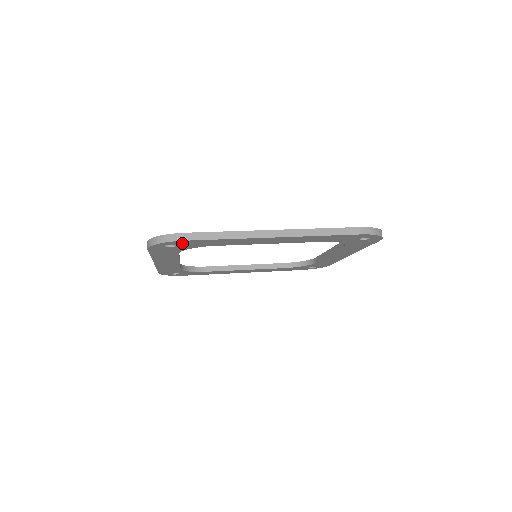
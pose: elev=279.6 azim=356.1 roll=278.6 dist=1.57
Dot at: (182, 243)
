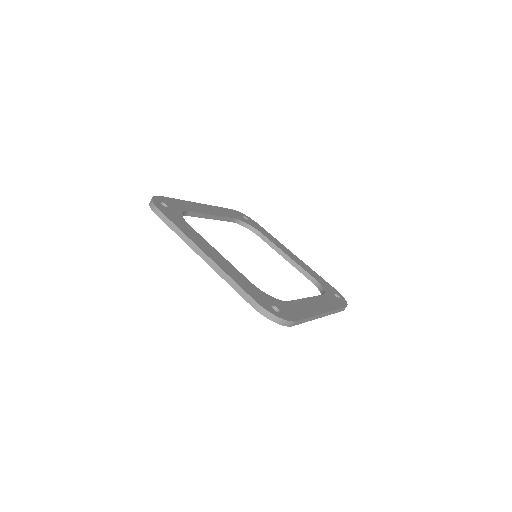
Dot at: occluded
